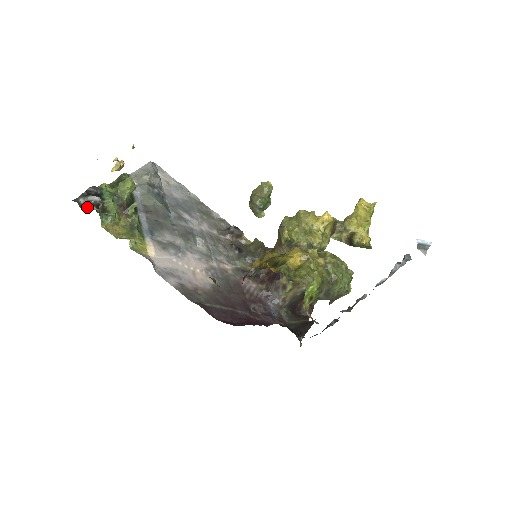
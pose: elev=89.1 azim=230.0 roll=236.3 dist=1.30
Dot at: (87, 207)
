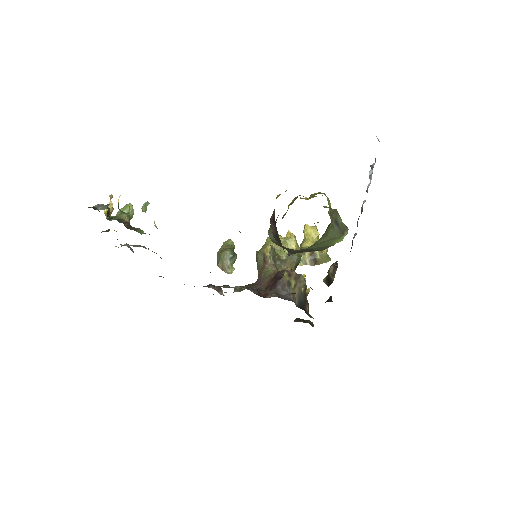
Dot at: (100, 209)
